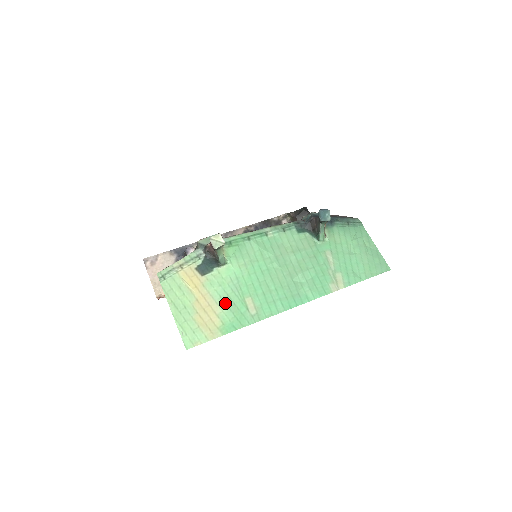
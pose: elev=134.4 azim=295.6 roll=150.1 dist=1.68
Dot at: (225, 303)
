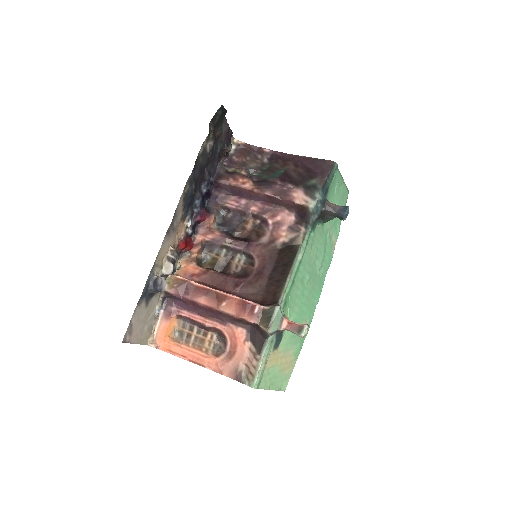
Dot at: (294, 343)
